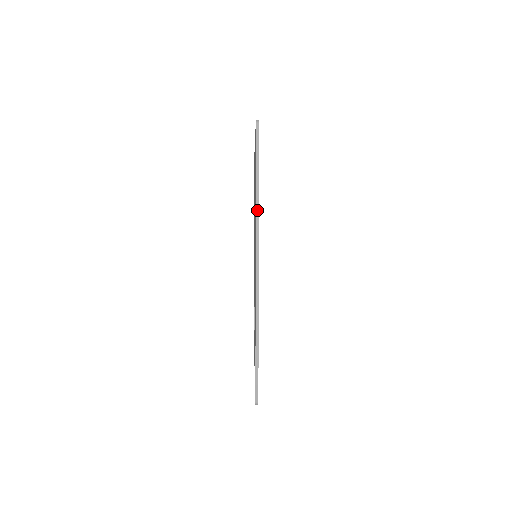
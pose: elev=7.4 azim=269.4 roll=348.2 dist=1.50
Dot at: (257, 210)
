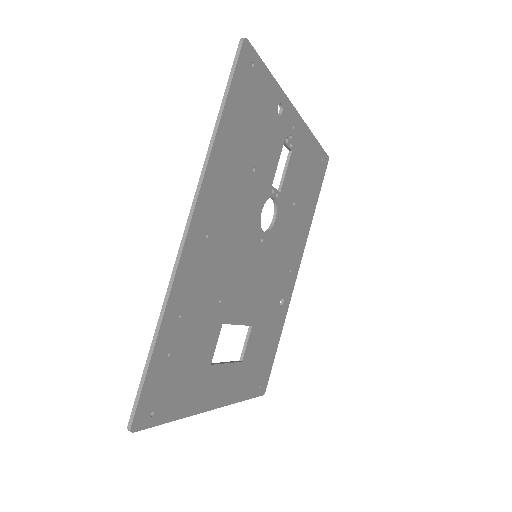
Dot at: (209, 152)
